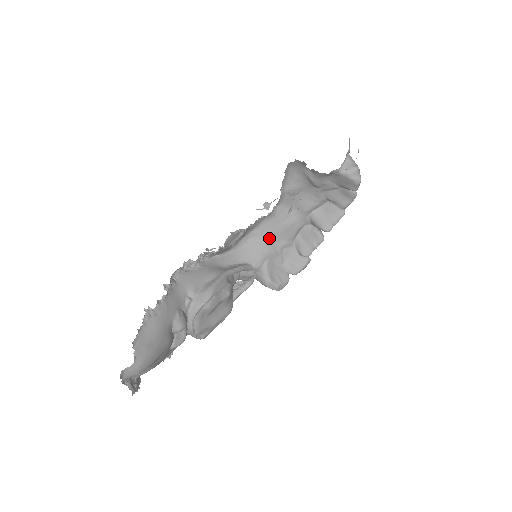
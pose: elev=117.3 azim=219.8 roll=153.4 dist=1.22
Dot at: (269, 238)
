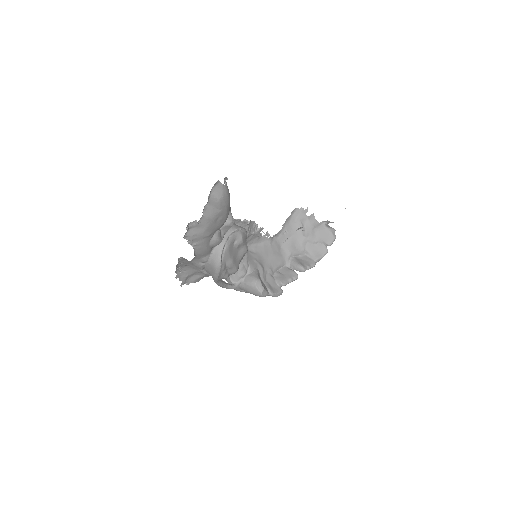
Dot at: (262, 257)
